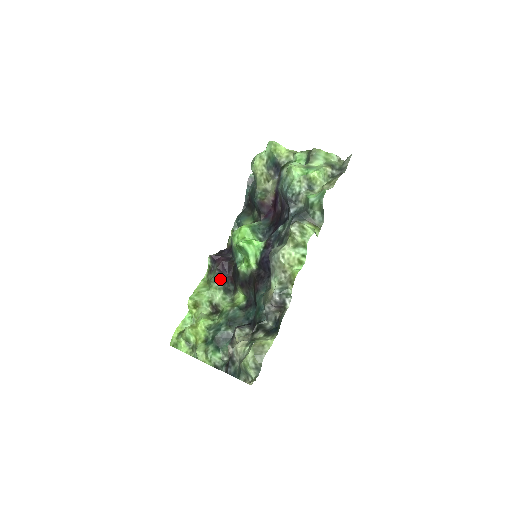
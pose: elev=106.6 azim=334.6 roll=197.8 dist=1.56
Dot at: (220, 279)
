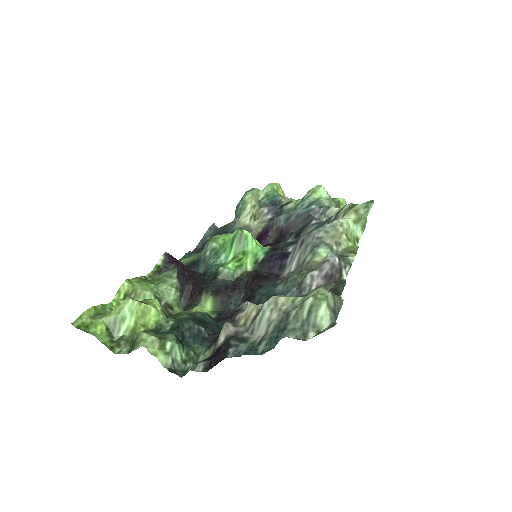
Dot at: (180, 279)
